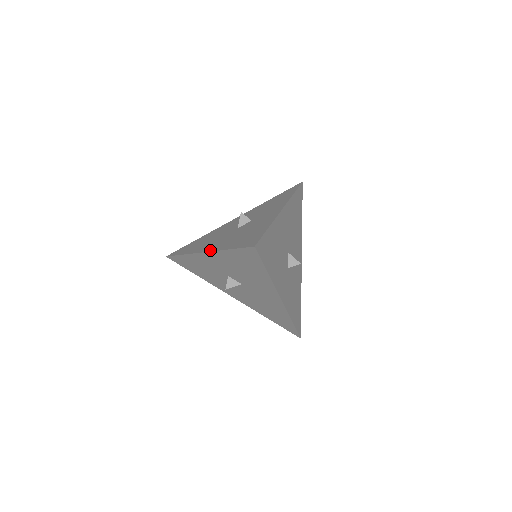
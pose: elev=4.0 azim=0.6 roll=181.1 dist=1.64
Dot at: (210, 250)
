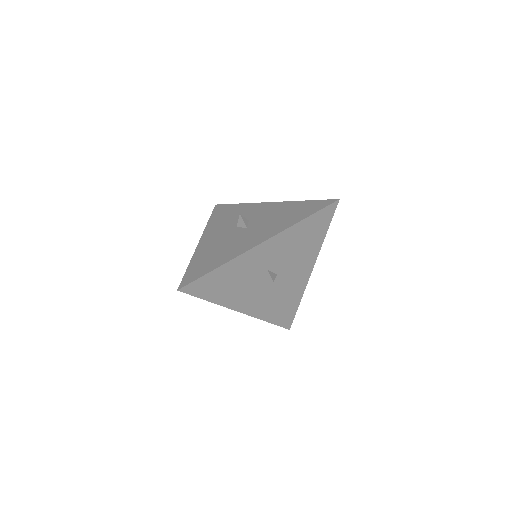
Dot at: (271, 236)
